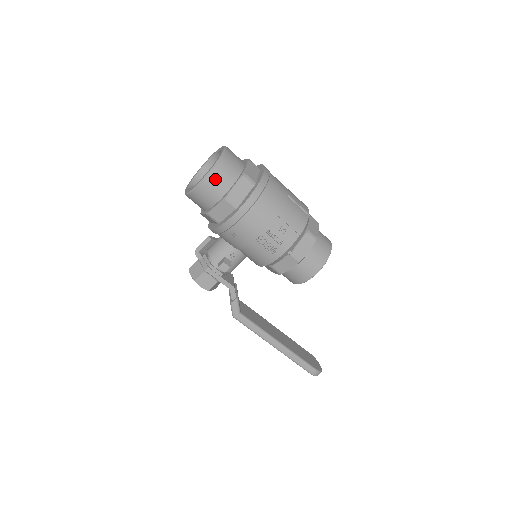
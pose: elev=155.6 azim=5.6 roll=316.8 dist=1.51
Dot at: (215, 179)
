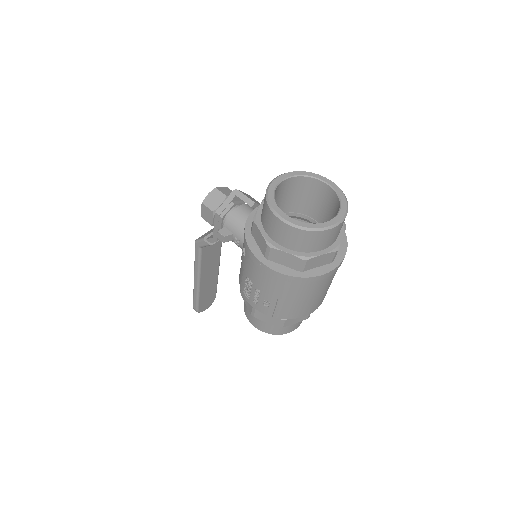
Dot at: (285, 230)
